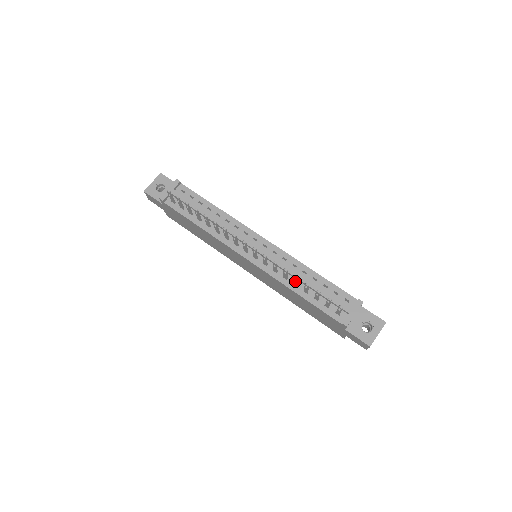
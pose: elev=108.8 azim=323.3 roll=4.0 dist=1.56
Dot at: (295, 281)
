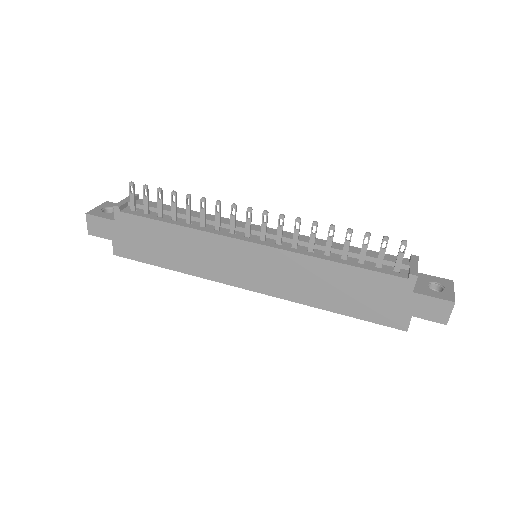
Dot at: (329, 239)
